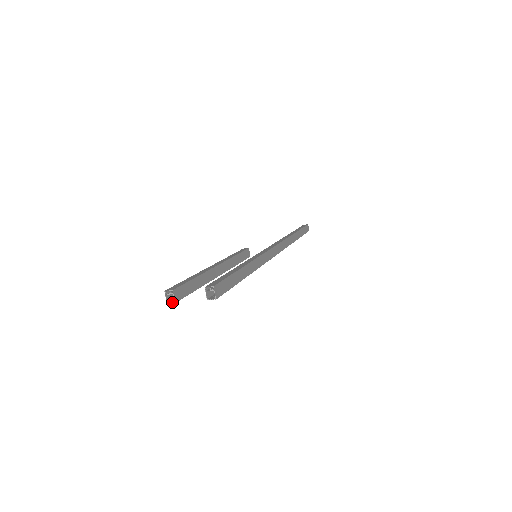
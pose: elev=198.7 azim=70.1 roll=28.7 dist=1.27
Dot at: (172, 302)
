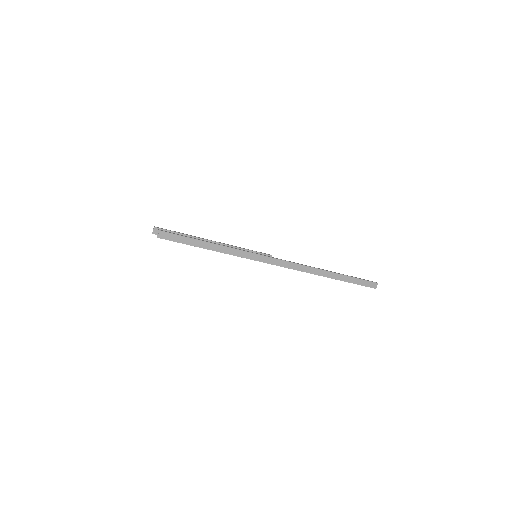
Dot at: (153, 233)
